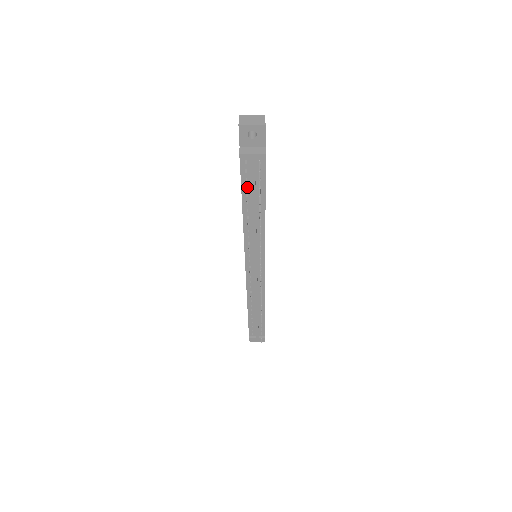
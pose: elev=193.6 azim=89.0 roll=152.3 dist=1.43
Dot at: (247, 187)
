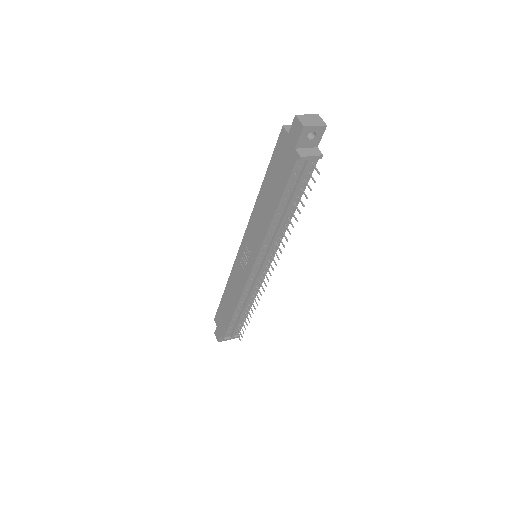
Dot at: (288, 189)
